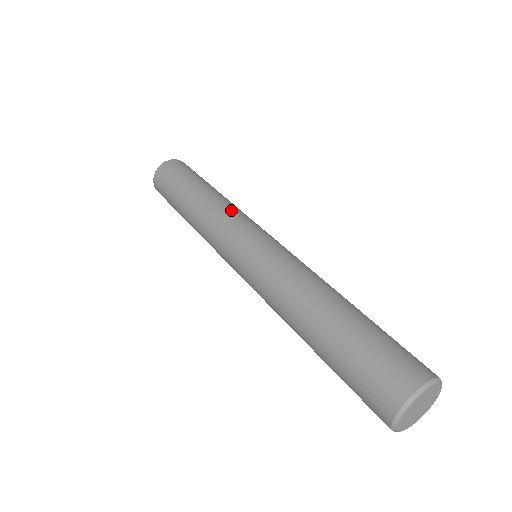
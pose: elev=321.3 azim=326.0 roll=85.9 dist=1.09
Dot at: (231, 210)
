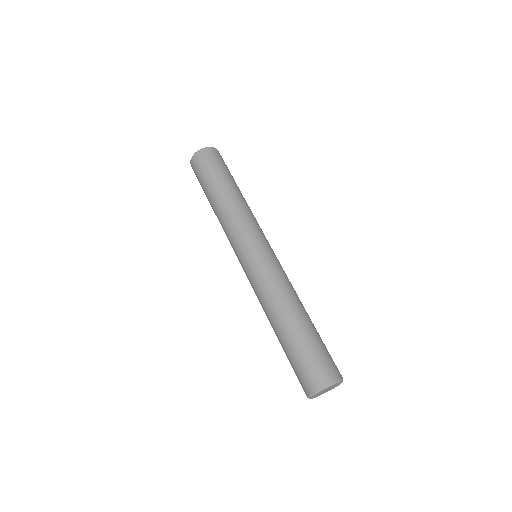
Dot at: (235, 221)
